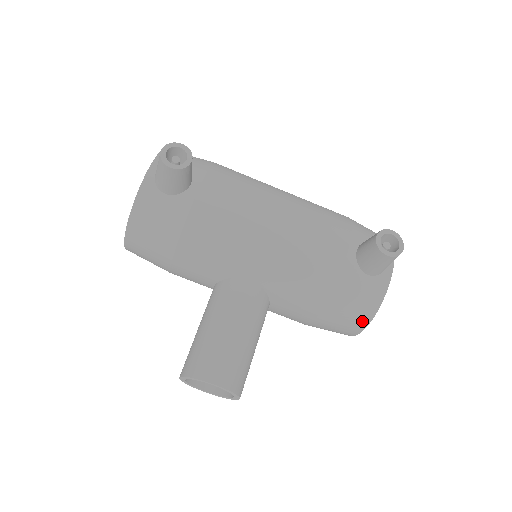
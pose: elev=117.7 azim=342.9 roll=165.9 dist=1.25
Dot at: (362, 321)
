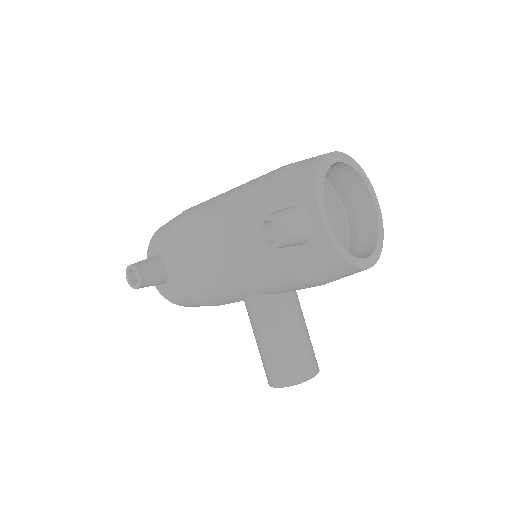
Dot at: (347, 270)
